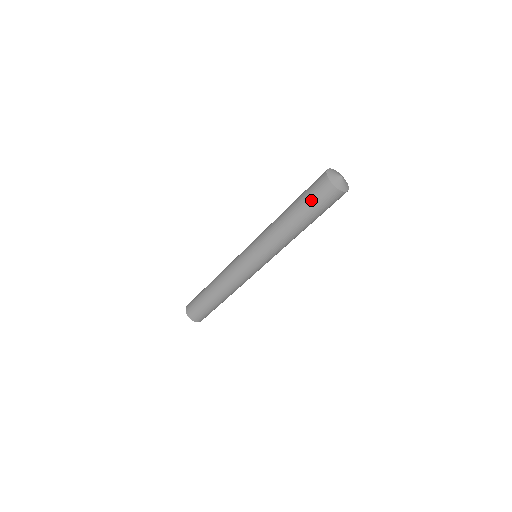
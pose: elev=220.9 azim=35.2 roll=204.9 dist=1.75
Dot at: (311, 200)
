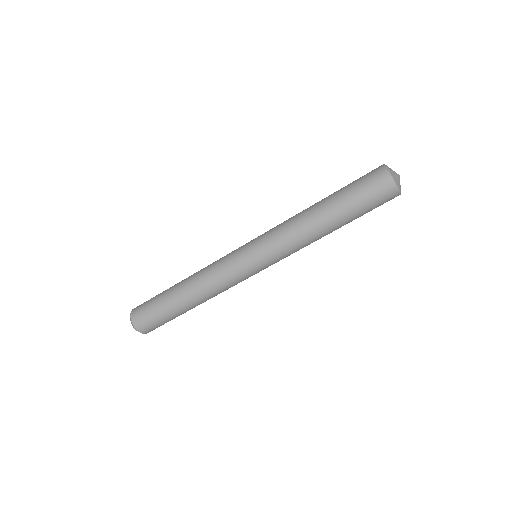
Dot at: (364, 201)
